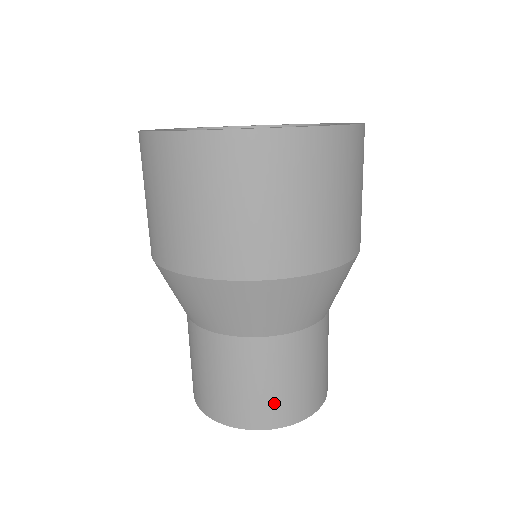
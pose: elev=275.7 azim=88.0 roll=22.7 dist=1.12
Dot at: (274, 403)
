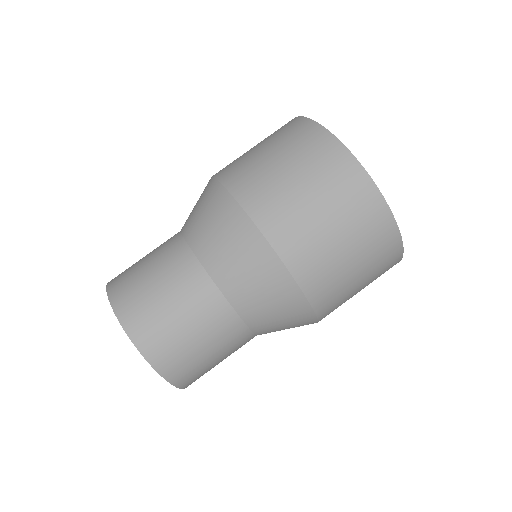
Dot at: (179, 352)
